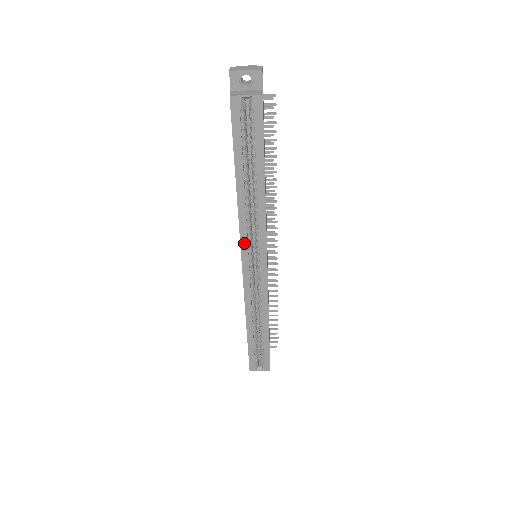
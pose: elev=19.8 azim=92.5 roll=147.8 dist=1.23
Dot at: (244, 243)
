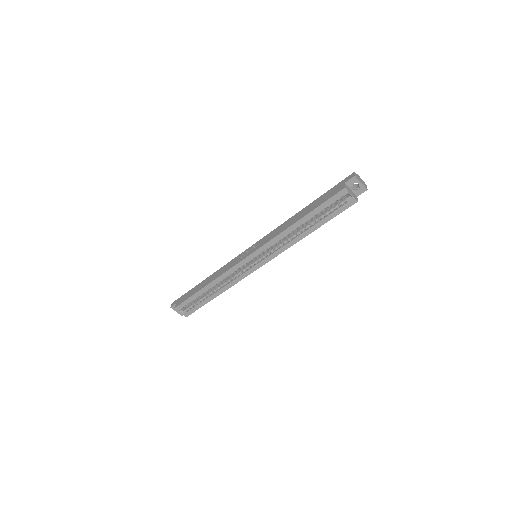
Dot at: (263, 248)
